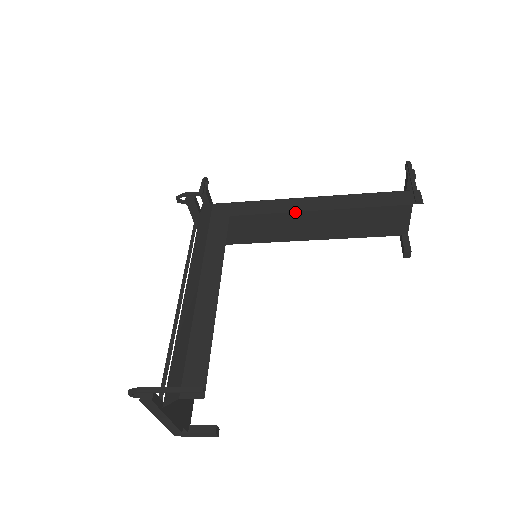
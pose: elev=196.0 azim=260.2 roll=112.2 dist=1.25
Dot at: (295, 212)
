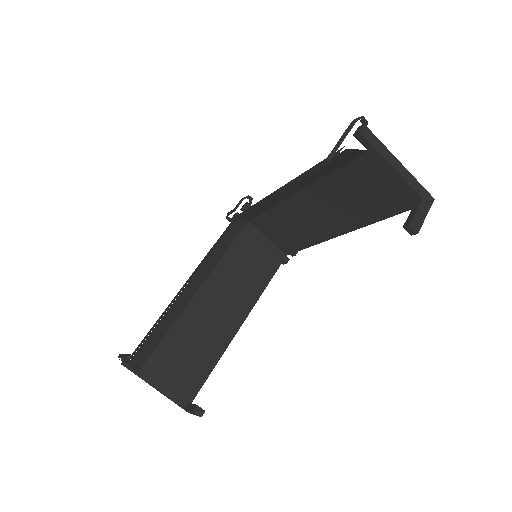
Dot at: (302, 208)
